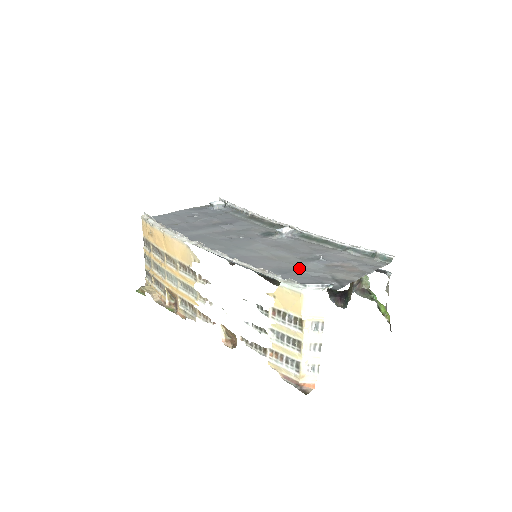
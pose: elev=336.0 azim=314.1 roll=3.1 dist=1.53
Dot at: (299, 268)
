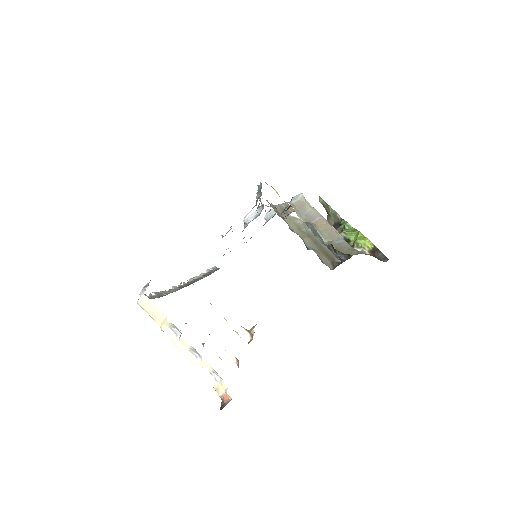
Dot at: occluded
